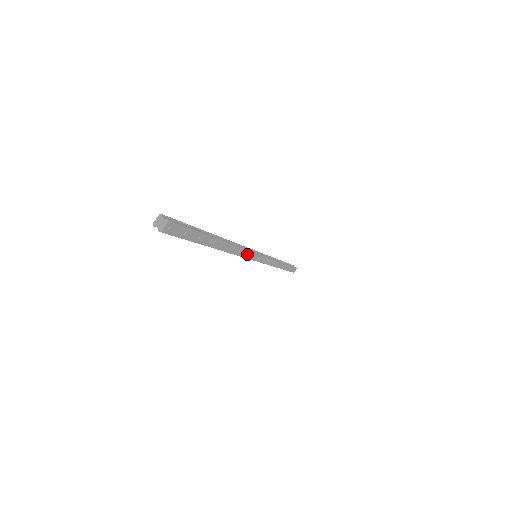
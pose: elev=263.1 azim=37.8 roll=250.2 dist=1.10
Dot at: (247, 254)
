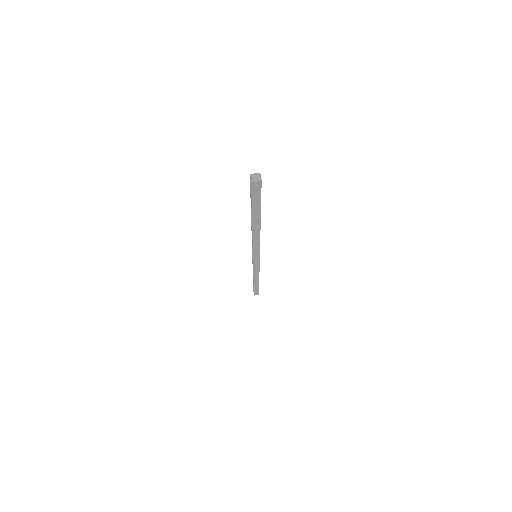
Dot at: (256, 248)
